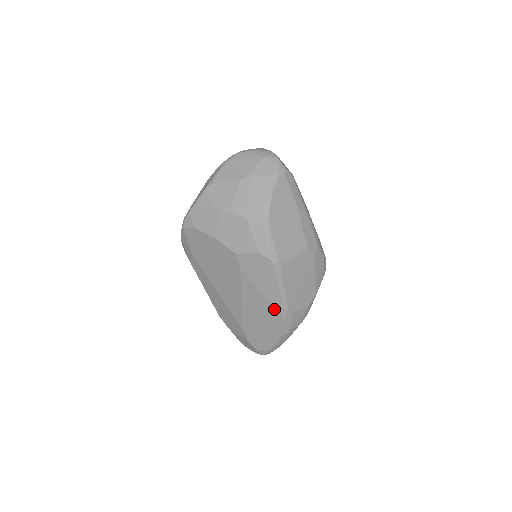
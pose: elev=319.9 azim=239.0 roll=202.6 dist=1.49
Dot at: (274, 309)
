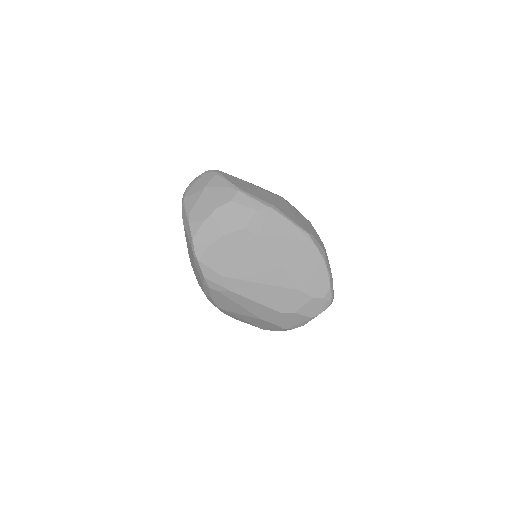
Dot at: (302, 242)
